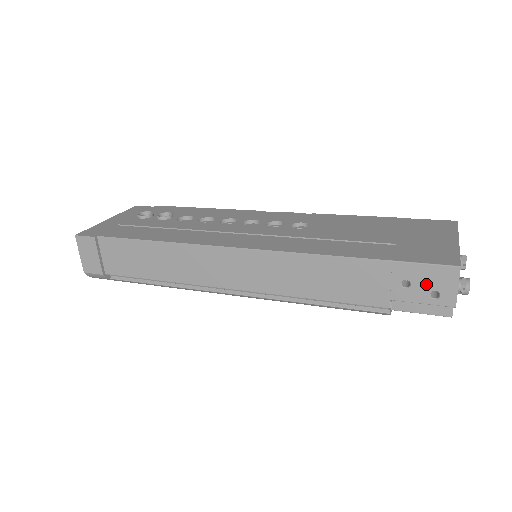
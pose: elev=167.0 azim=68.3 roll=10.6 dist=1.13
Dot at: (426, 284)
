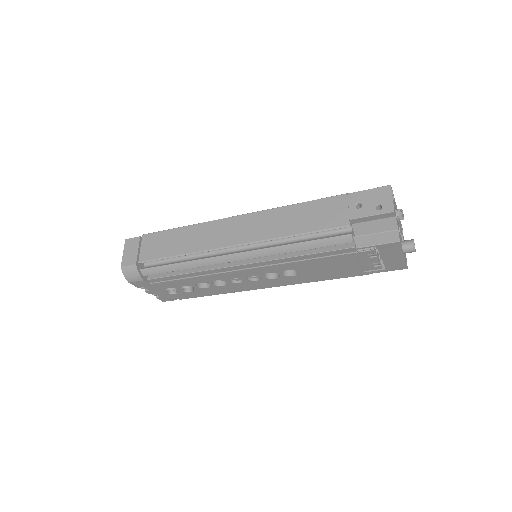
Dot at: (372, 202)
